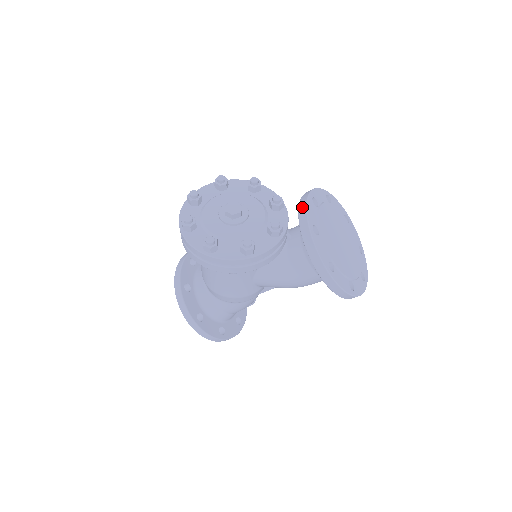
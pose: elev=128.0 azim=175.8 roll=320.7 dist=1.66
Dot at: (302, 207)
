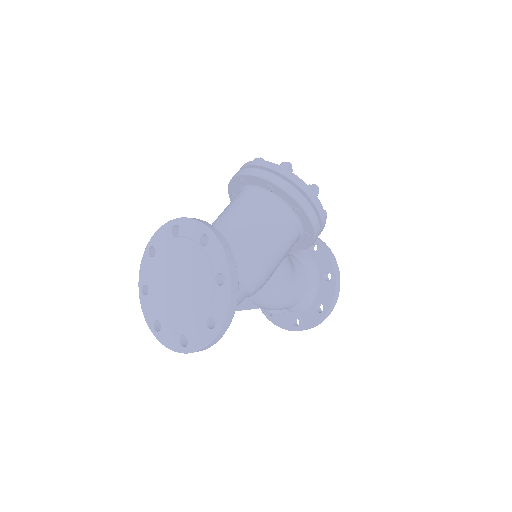
Dot at: occluded
